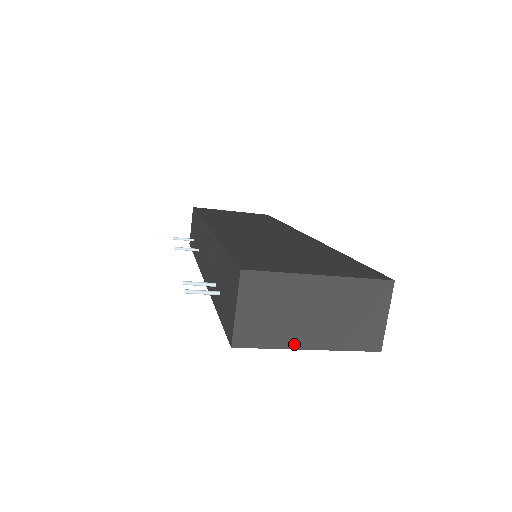
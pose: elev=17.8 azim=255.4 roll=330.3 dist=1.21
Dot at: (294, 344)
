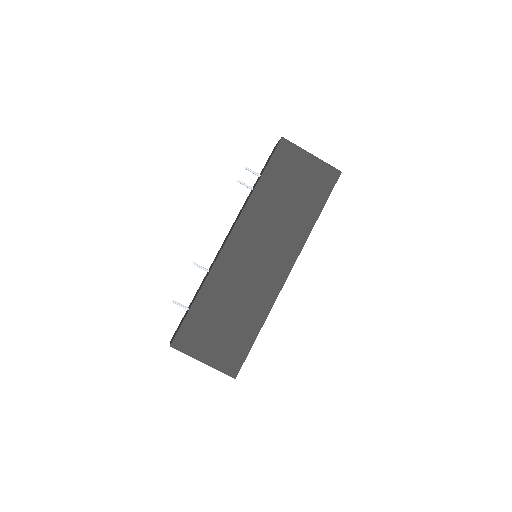
Dot at: (305, 151)
